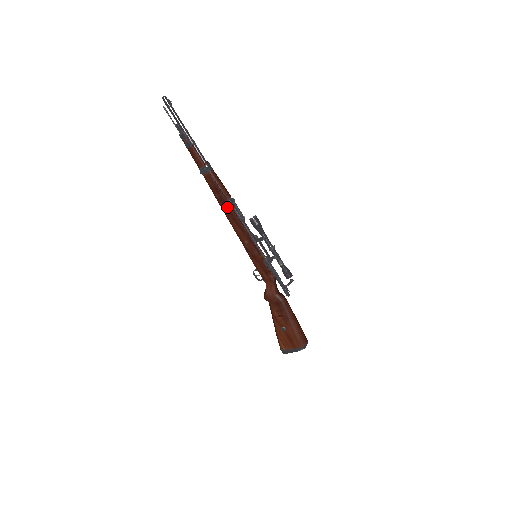
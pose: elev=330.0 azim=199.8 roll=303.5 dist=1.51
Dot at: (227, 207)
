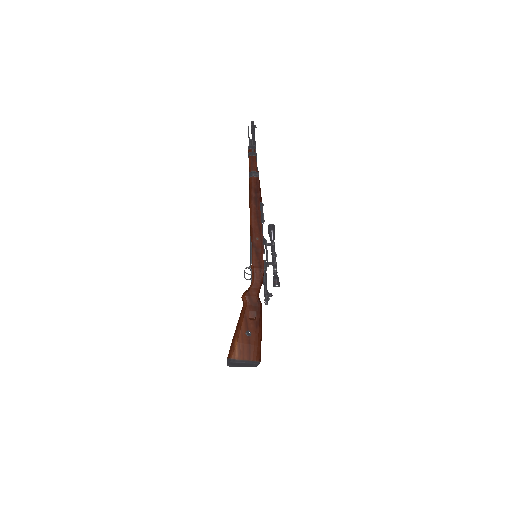
Dot at: (257, 206)
